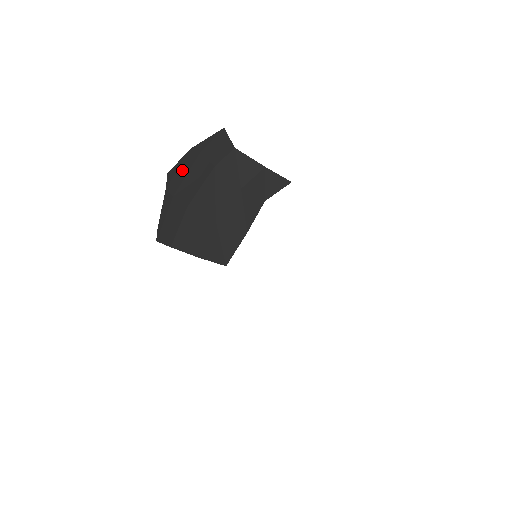
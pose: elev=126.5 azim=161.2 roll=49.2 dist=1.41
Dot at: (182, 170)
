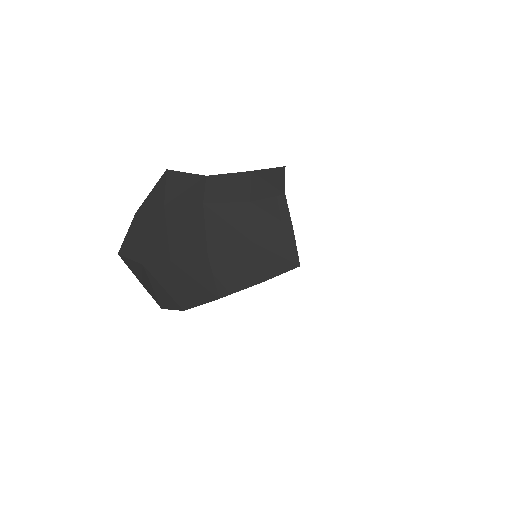
Dot at: (151, 235)
